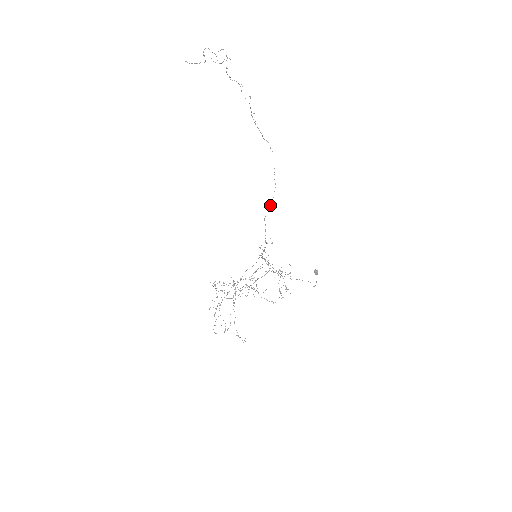
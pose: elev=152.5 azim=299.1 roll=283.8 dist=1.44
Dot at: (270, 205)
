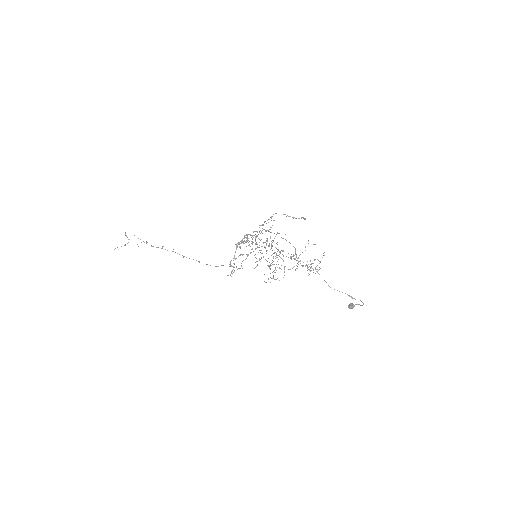
Dot at: occluded
